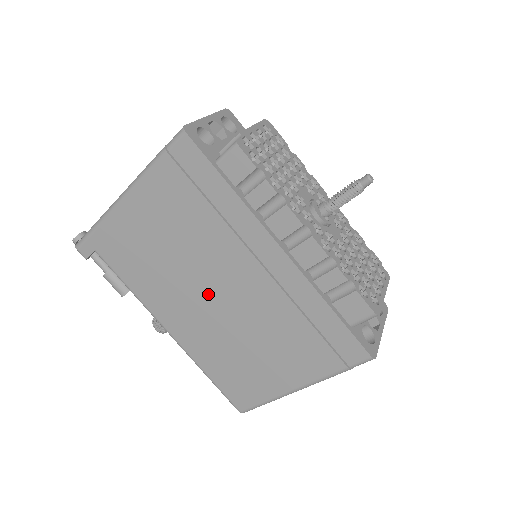
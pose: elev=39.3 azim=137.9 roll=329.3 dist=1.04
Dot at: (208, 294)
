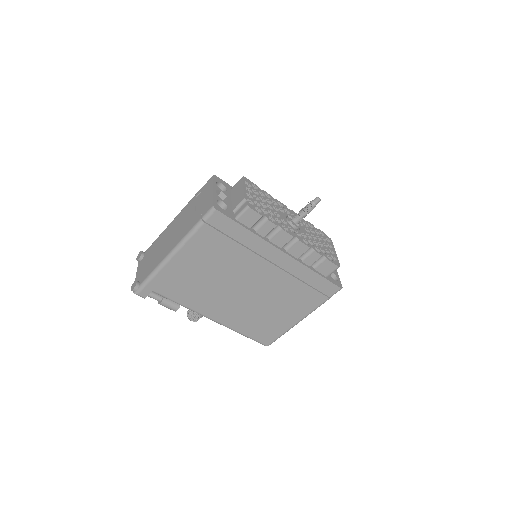
Dot at: (240, 290)
